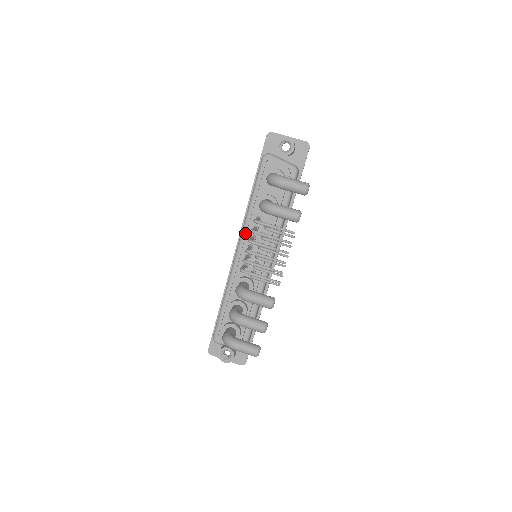
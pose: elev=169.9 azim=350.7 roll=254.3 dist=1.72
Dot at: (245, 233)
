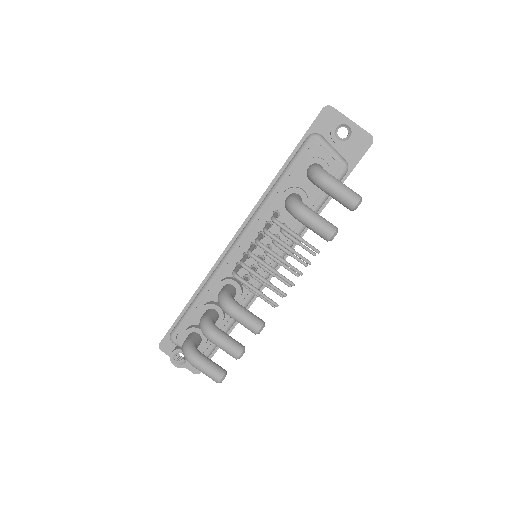
Dot at: (253, 225)
